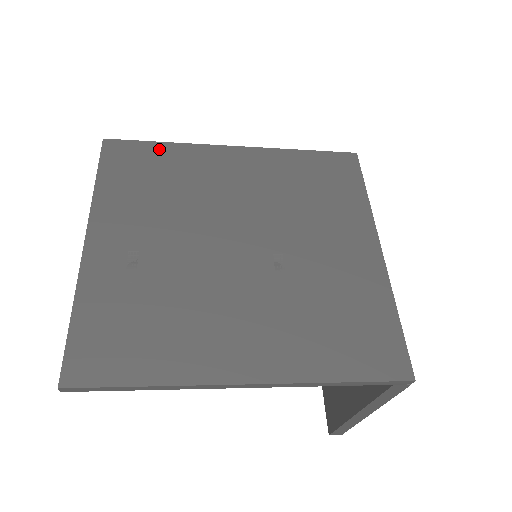
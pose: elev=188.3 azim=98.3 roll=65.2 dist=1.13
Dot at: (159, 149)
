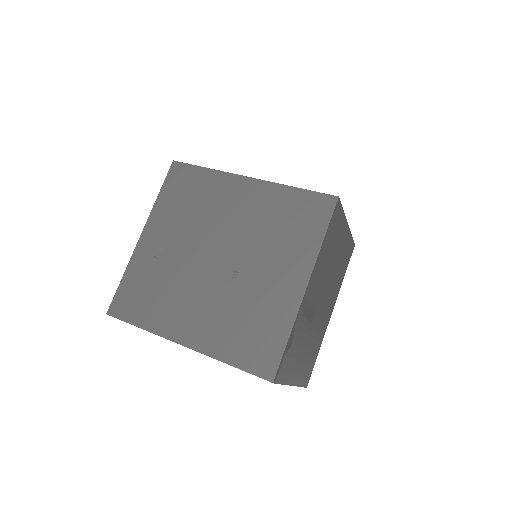
Dot at: (201, 173)
